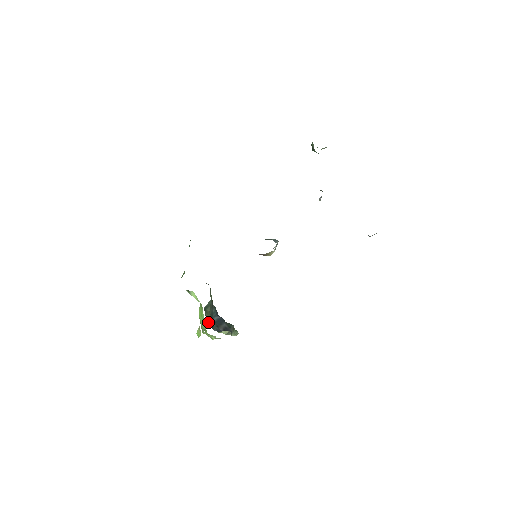
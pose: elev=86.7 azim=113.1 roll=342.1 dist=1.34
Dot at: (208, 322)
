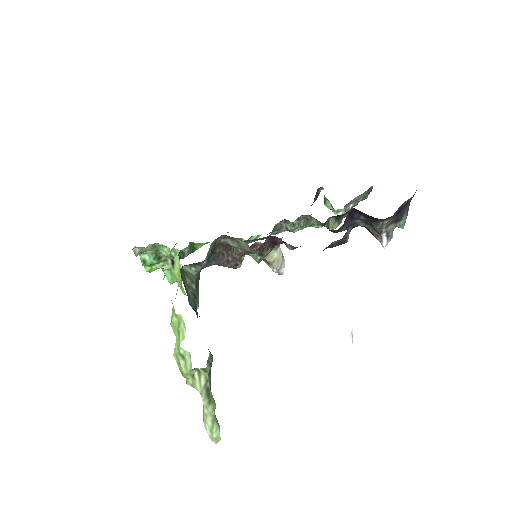
Dot at: (182, 276)
